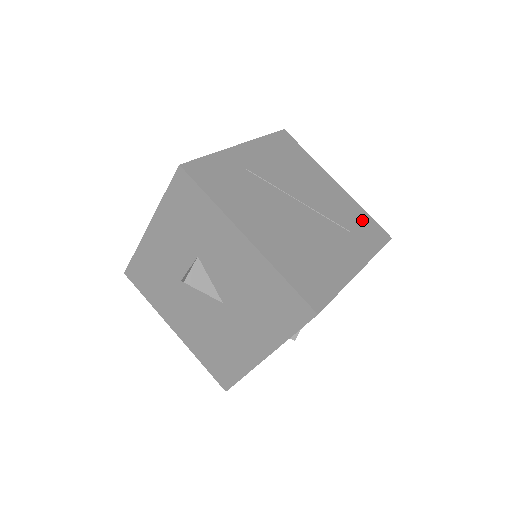
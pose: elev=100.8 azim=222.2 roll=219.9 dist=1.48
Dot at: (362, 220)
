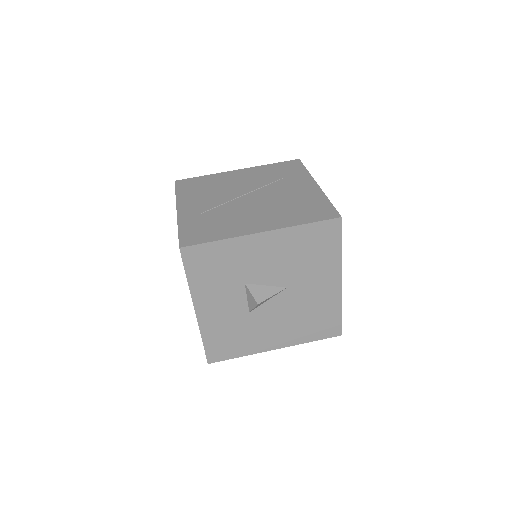
Dot at: (277, 168)
